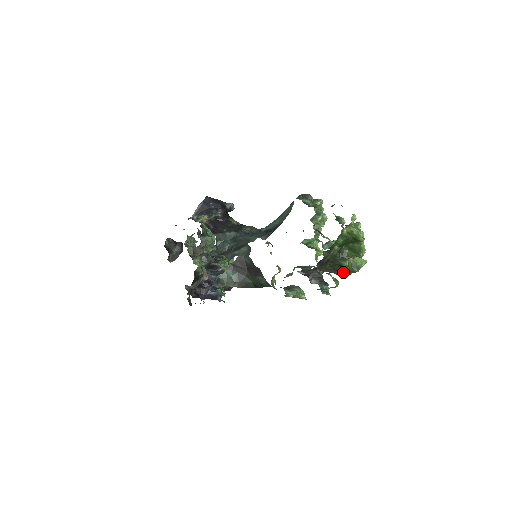
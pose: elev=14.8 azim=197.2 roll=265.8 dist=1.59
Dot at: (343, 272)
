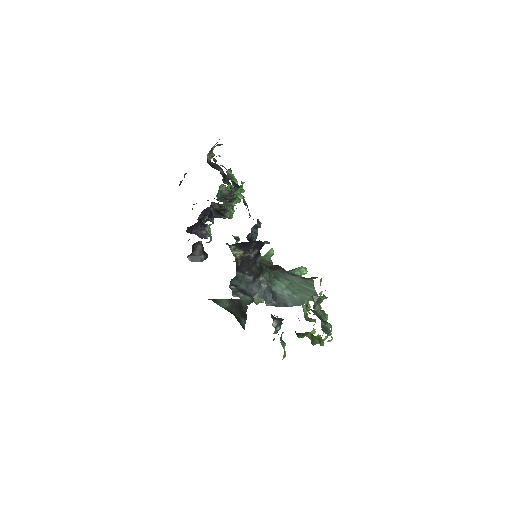
Dot at: occluded
